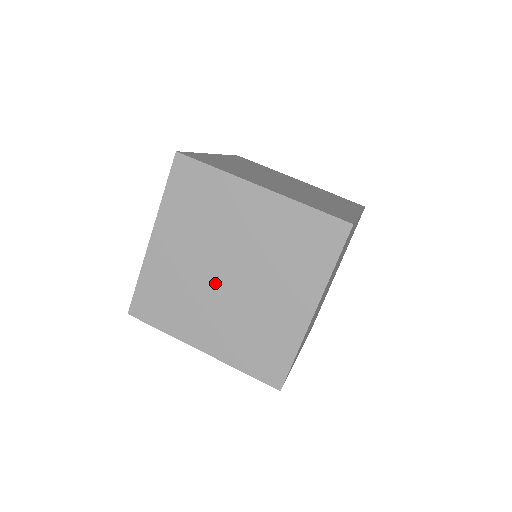
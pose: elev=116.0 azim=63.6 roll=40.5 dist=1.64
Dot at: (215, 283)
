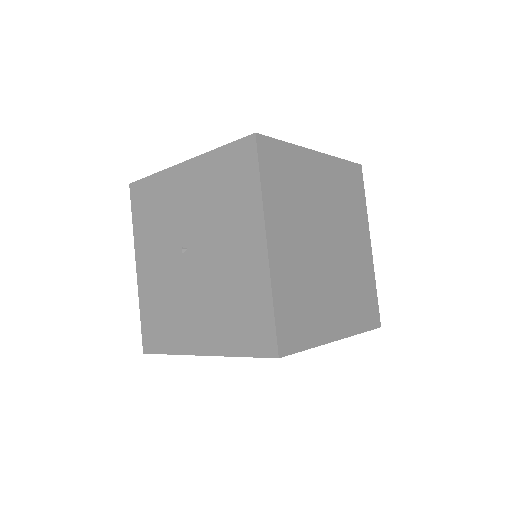
Dot at: (181, 248)
